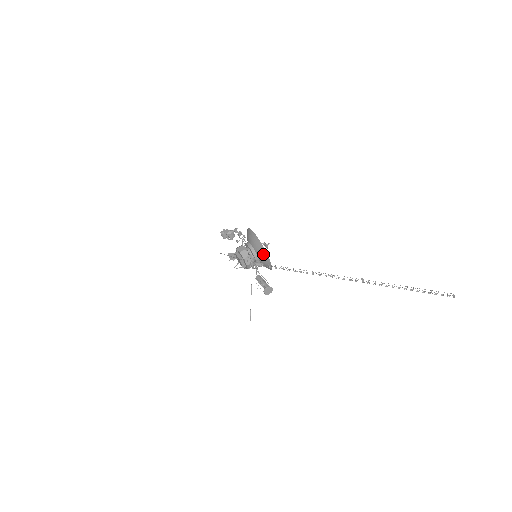
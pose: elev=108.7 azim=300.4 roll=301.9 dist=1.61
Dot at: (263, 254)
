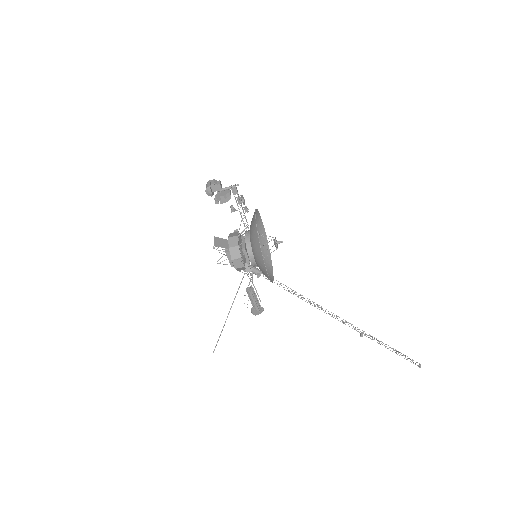
Dot at: occluded
